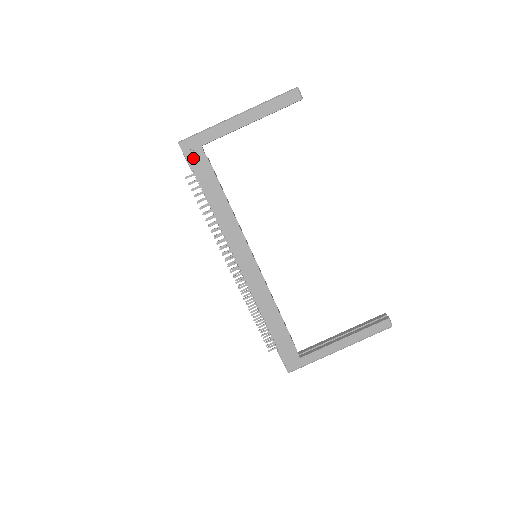
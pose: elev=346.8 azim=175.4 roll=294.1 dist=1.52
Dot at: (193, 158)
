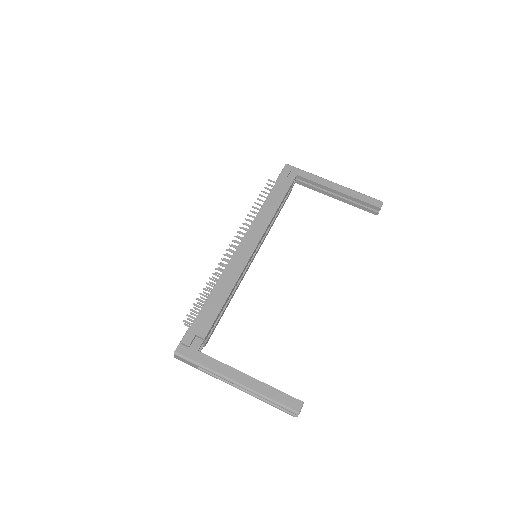
Dot at: (286, 173)
